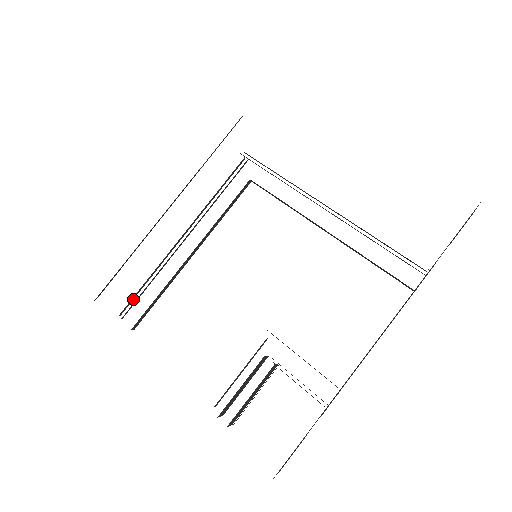
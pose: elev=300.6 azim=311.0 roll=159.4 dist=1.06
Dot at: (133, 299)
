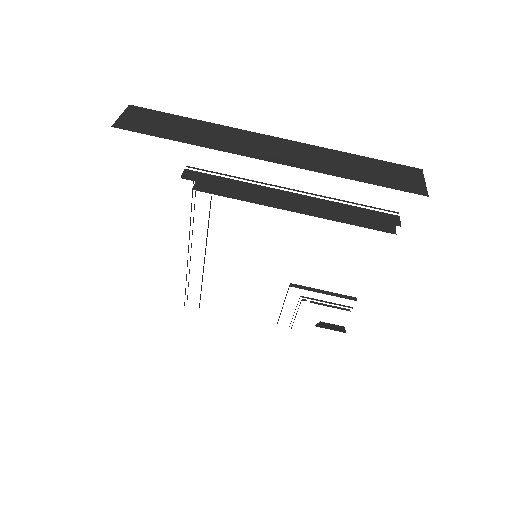
Dot at: occluded
